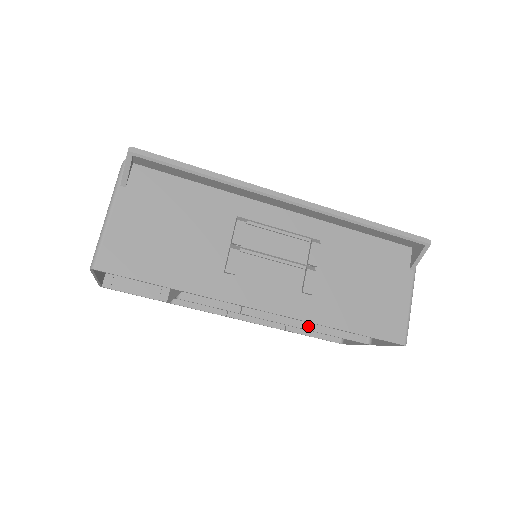
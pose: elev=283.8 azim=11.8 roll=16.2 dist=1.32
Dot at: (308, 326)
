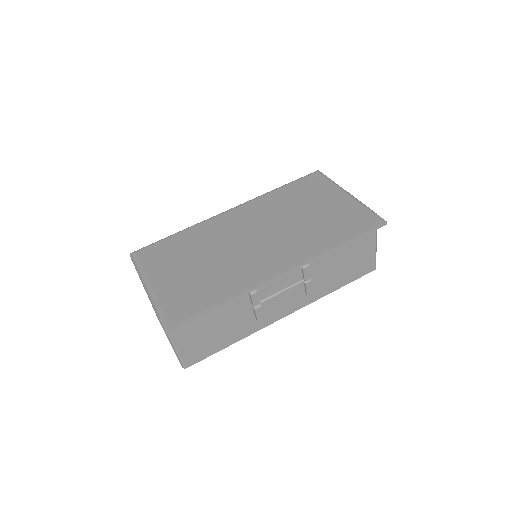
Dot at: occluded
